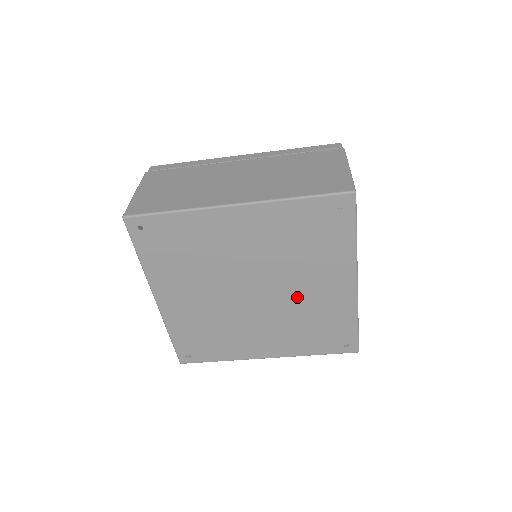
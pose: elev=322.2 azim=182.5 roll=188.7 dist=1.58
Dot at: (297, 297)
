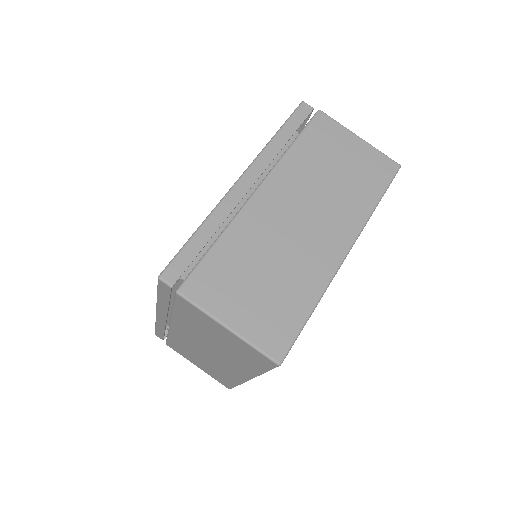
Dot at: occluded
